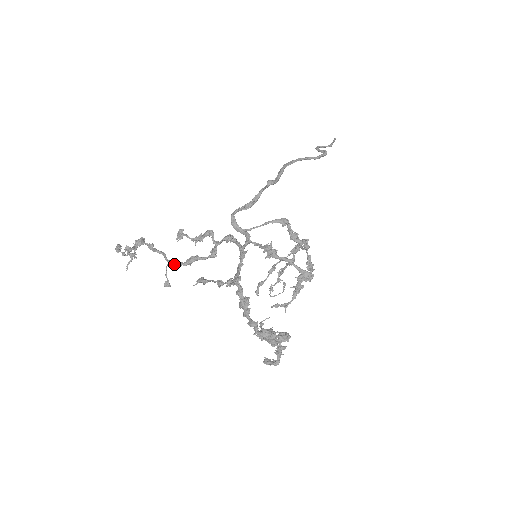
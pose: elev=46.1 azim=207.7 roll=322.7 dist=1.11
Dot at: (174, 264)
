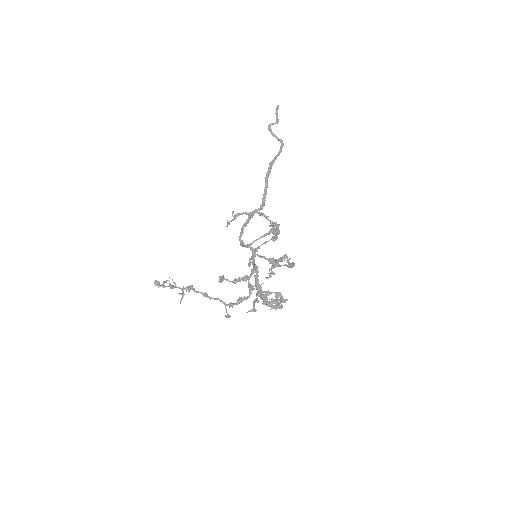
Dot at: (232, 307)
